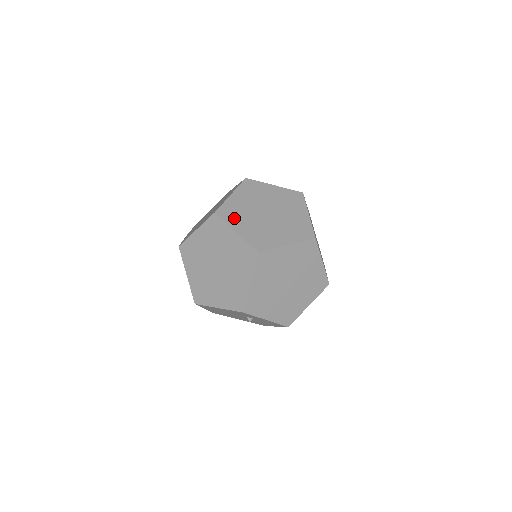
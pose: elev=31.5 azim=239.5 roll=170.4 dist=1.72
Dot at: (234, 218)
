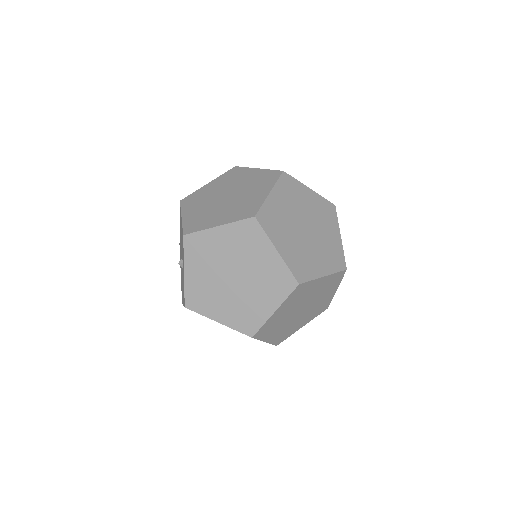
Dot at: (285, 190)
